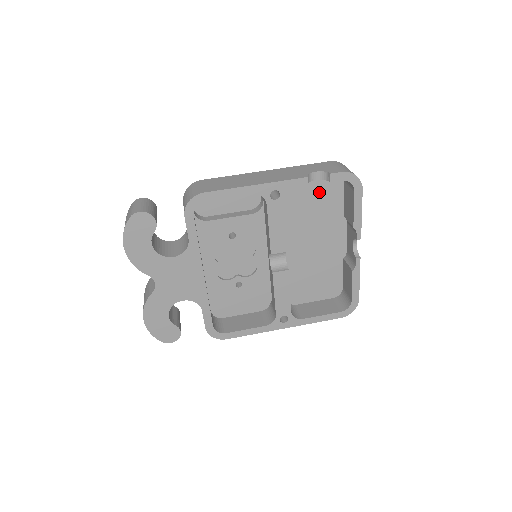
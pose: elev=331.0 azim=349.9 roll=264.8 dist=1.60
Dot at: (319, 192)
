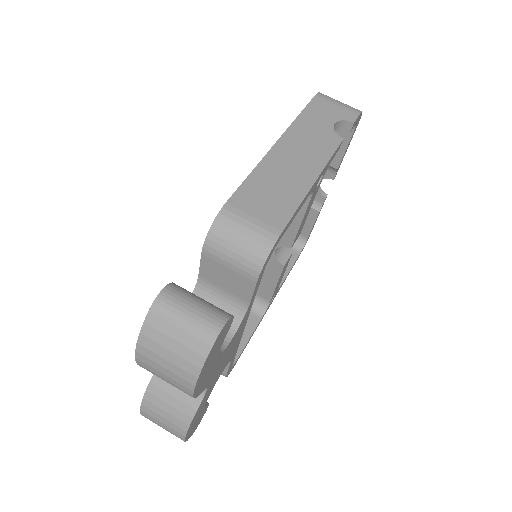
Dot at: occluded
